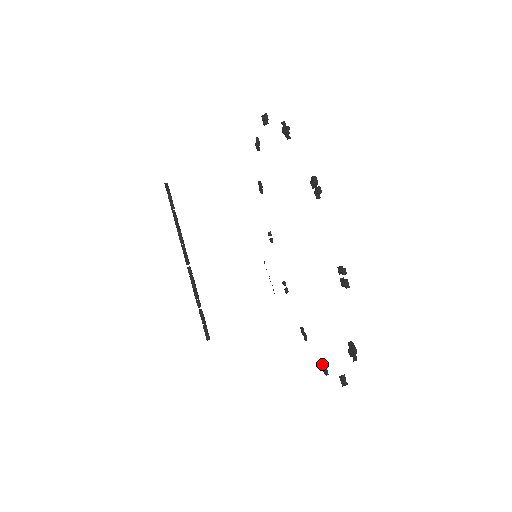
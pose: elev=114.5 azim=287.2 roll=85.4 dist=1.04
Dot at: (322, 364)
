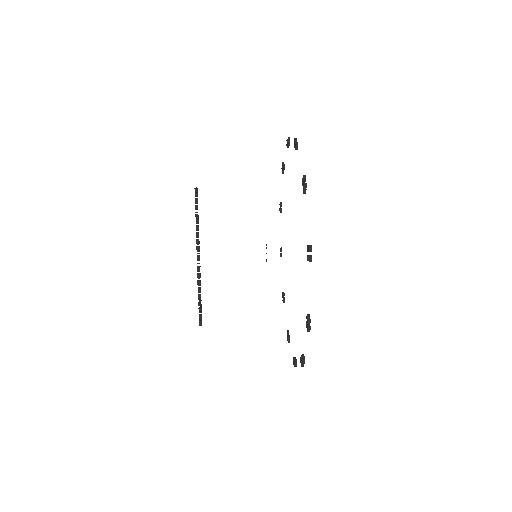
Dot at: (288, 333)
